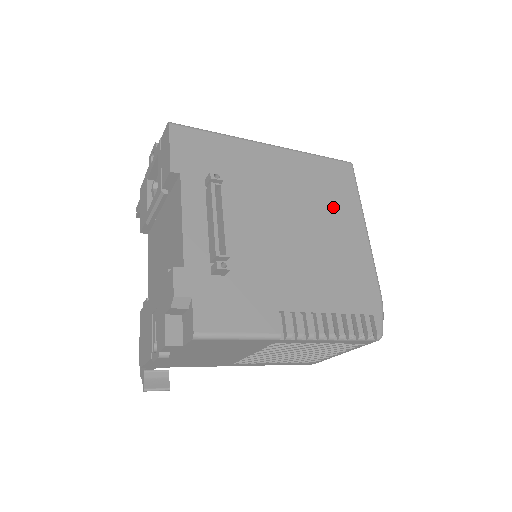
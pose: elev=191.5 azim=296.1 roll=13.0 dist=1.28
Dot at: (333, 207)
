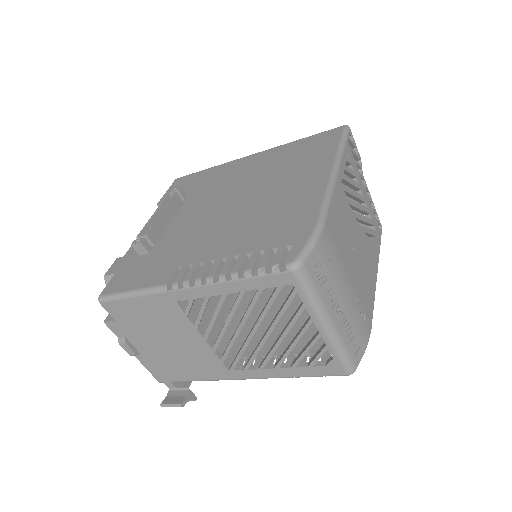
Dot at: (295, 169)
